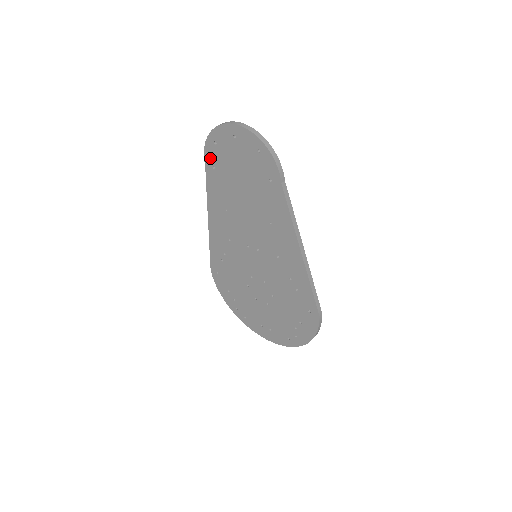
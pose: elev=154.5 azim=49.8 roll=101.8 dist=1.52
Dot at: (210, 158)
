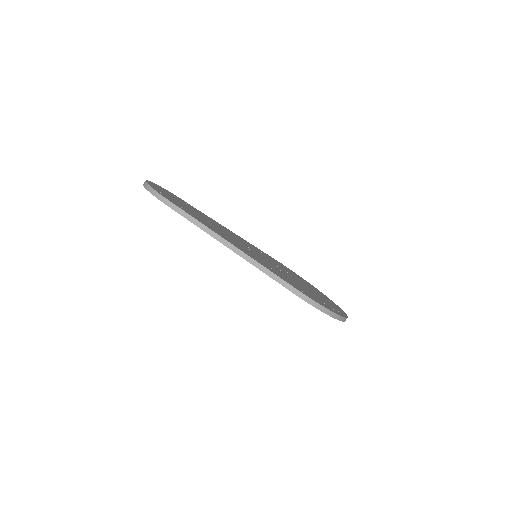
Dot at: occluded
